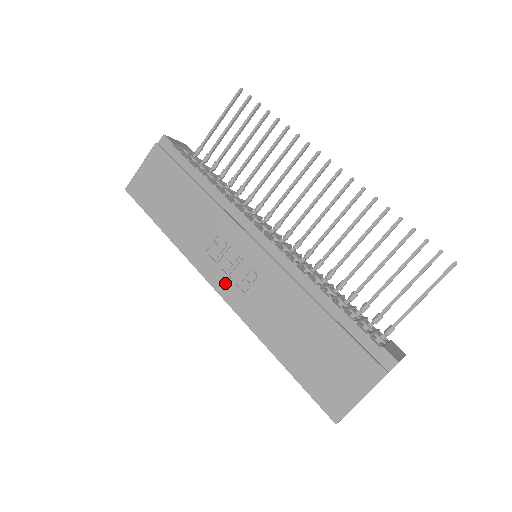
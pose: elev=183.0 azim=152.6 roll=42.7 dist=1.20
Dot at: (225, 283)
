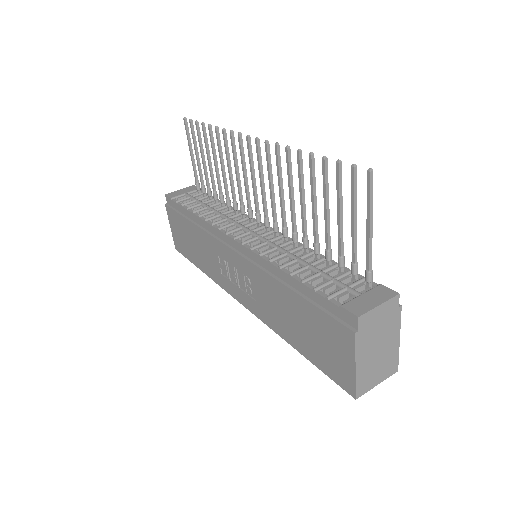
Dot at: (241, 295)
